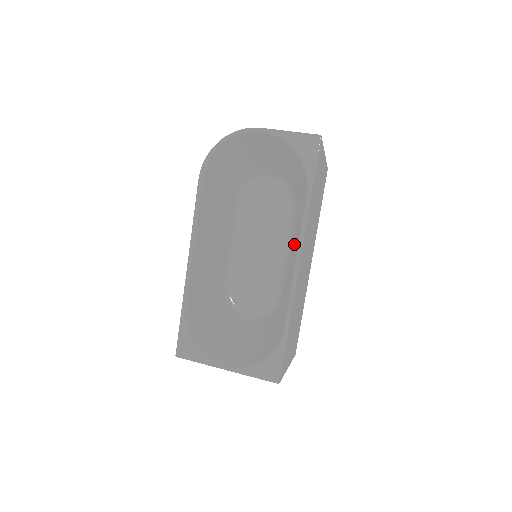
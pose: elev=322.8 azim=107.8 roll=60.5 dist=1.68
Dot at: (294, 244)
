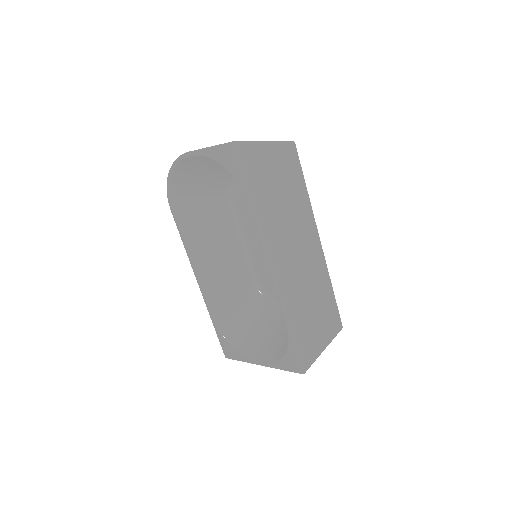
Dot at: occluded
